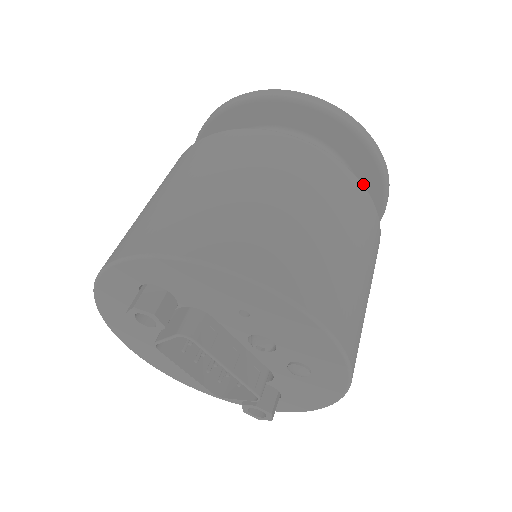
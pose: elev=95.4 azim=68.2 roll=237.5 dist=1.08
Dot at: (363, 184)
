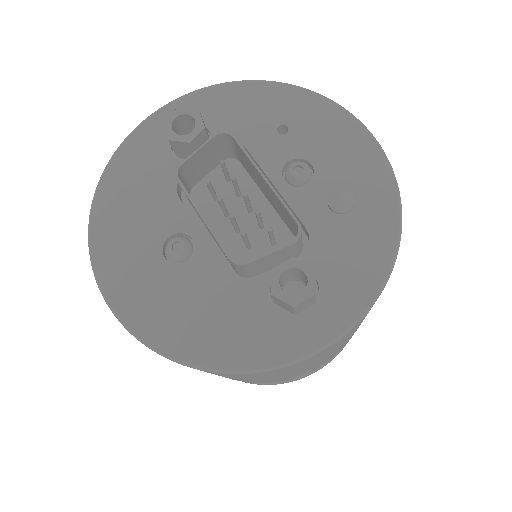
Dot at: occluded
